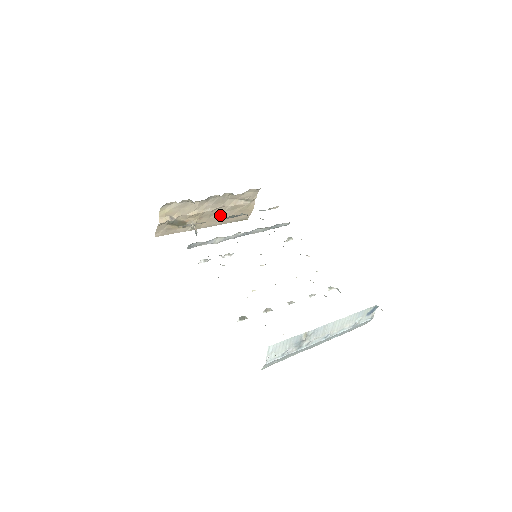
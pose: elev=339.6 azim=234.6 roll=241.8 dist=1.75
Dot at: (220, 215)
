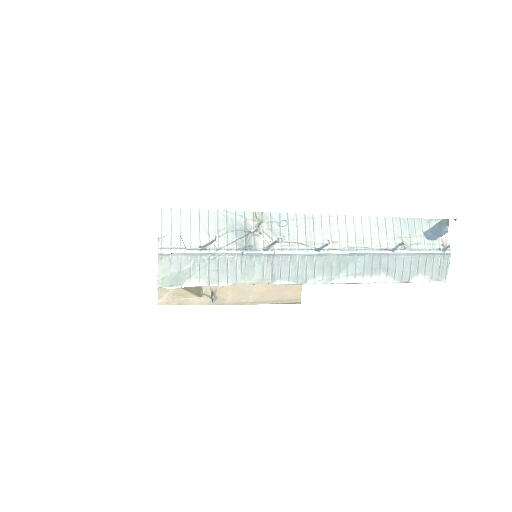
Dot at: (251, 285)
